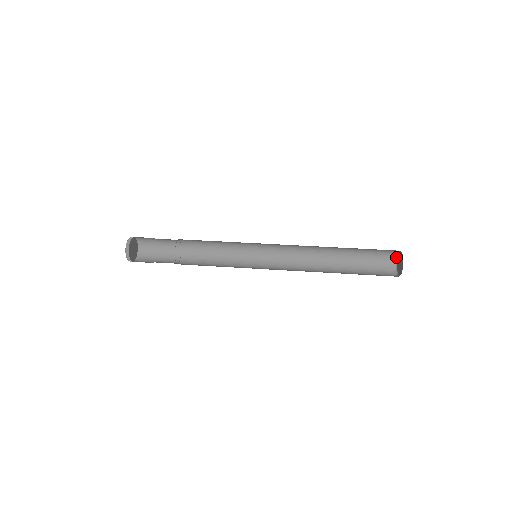
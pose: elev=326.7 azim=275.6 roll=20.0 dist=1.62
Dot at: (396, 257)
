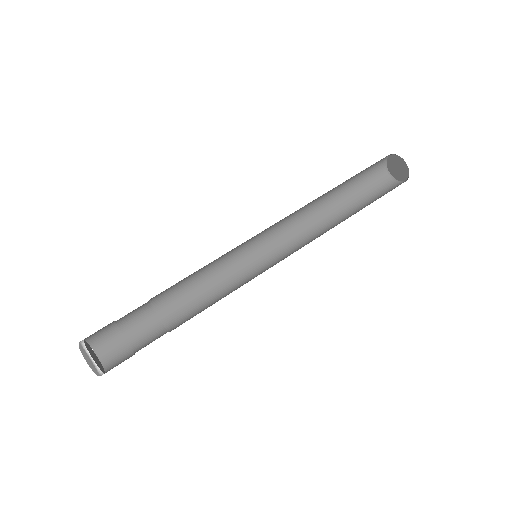
Dot at: (384, 162)
